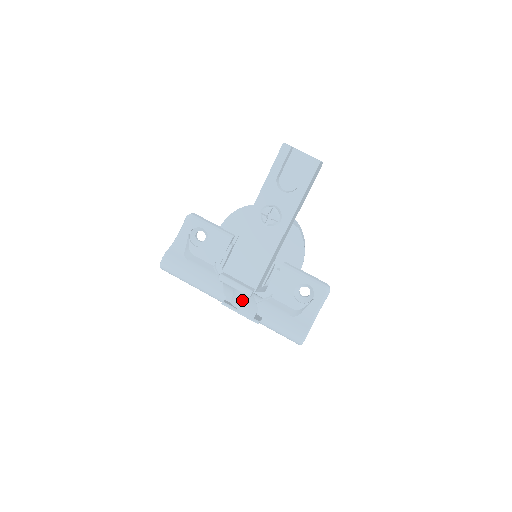
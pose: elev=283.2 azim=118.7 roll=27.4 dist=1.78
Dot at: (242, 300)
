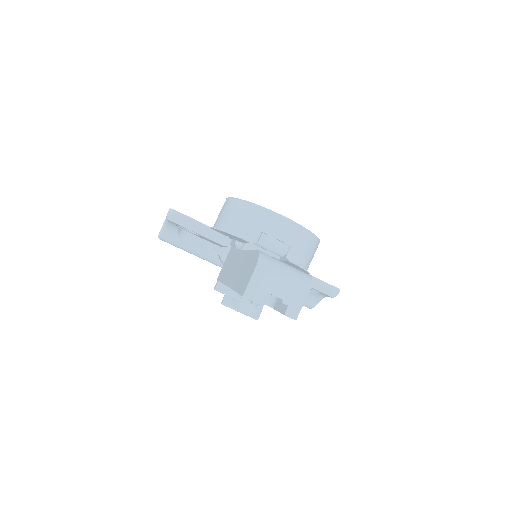
Dot at: (240, 303)
